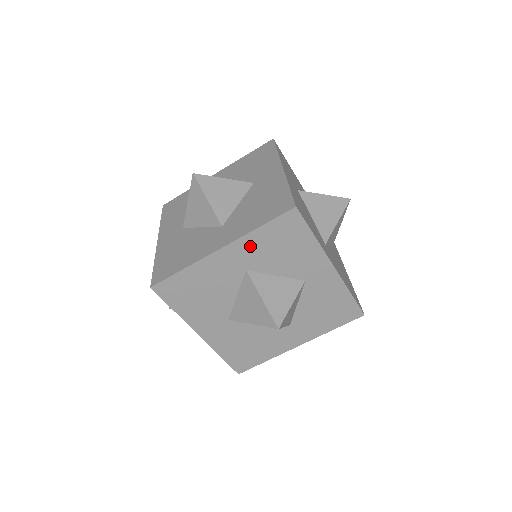
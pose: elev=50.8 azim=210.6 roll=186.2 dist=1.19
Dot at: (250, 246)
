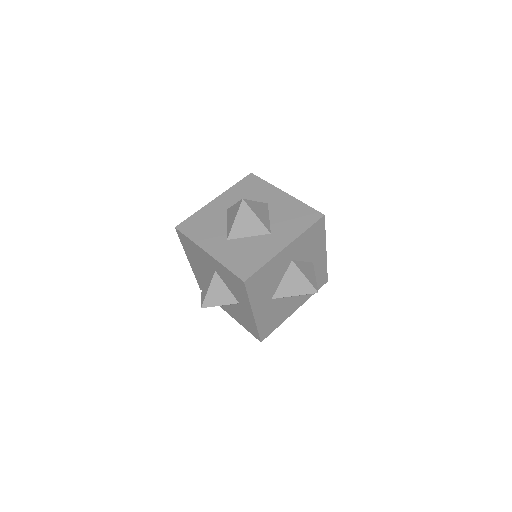
Dot at: (299, 243)
